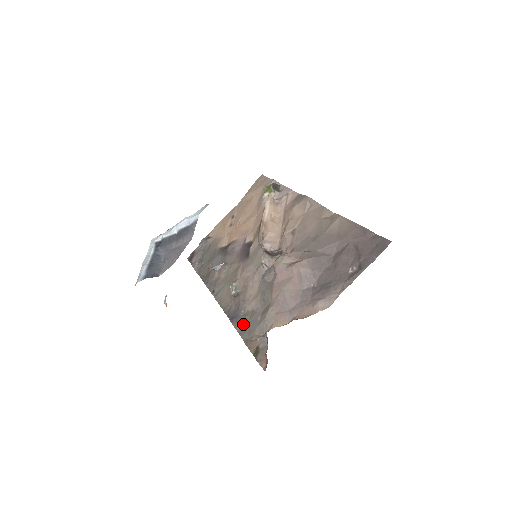
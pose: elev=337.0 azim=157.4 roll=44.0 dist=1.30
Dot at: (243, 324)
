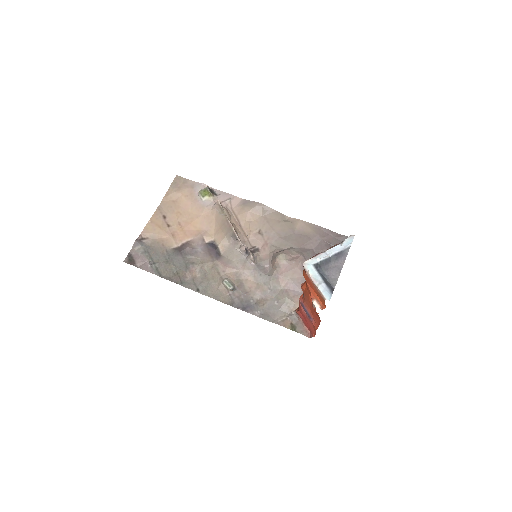
Dot at: (261, 310)
